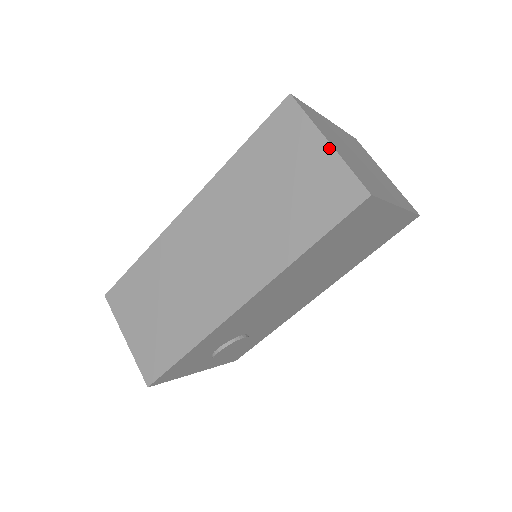
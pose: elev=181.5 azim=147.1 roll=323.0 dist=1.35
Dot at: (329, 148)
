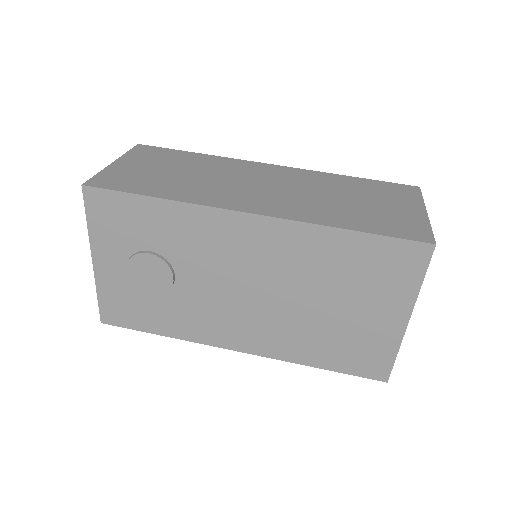
Dot at: (424, 214)
